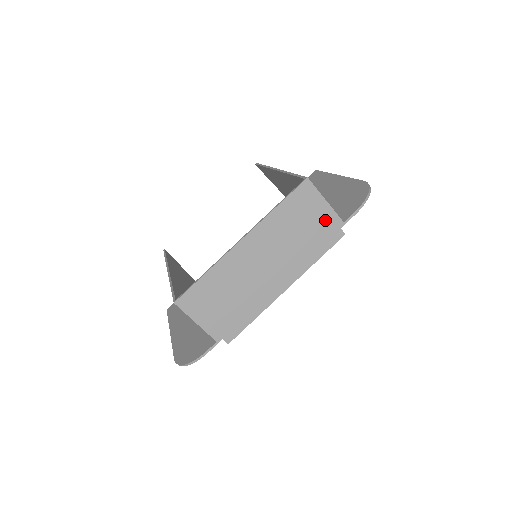
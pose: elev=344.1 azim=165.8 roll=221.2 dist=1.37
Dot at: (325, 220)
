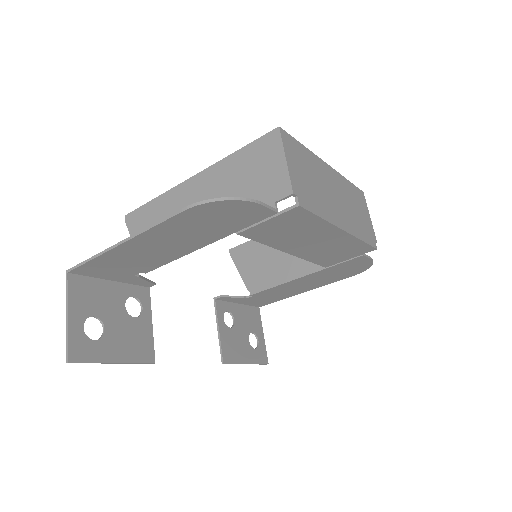
Dot at: (368, 225)
